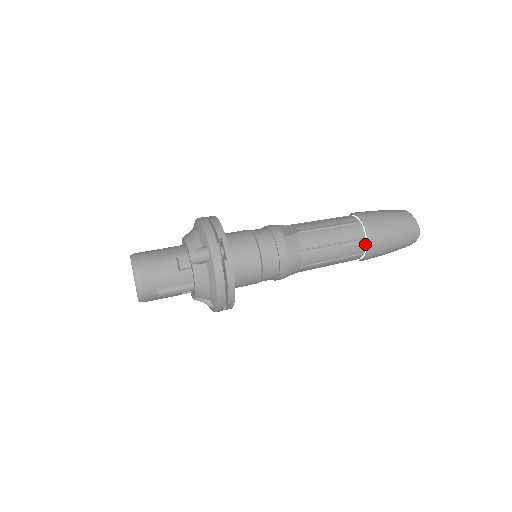
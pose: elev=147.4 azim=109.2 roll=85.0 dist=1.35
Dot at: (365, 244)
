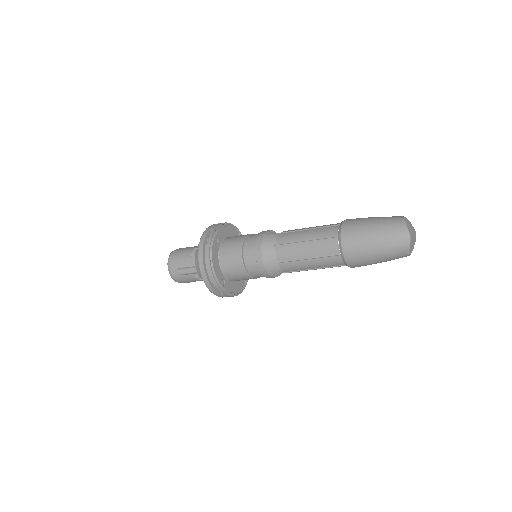
Dot at: occluded
